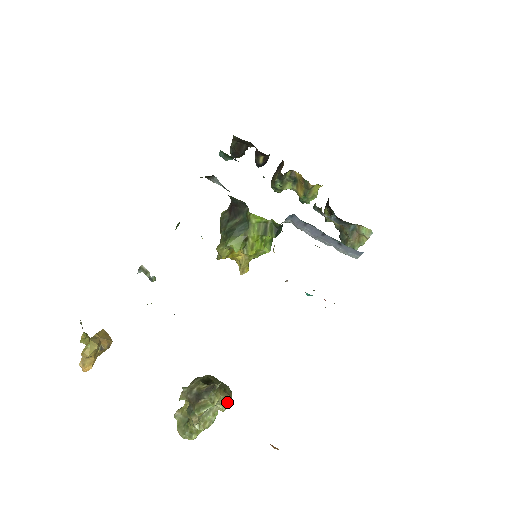
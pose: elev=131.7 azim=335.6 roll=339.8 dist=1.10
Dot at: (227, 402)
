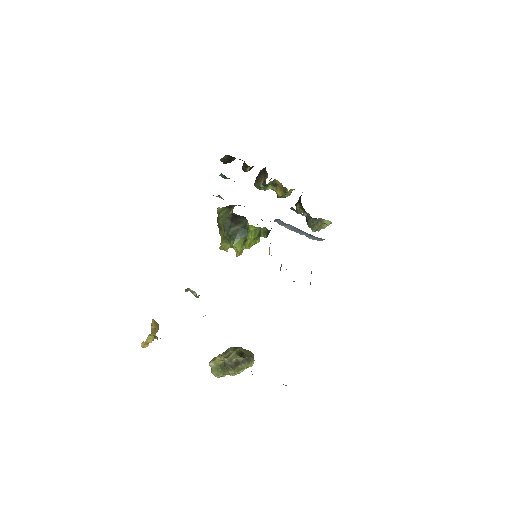
Dot at: (253, 363)
